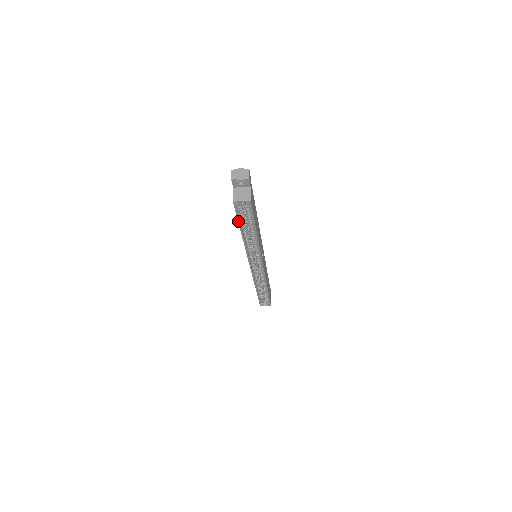
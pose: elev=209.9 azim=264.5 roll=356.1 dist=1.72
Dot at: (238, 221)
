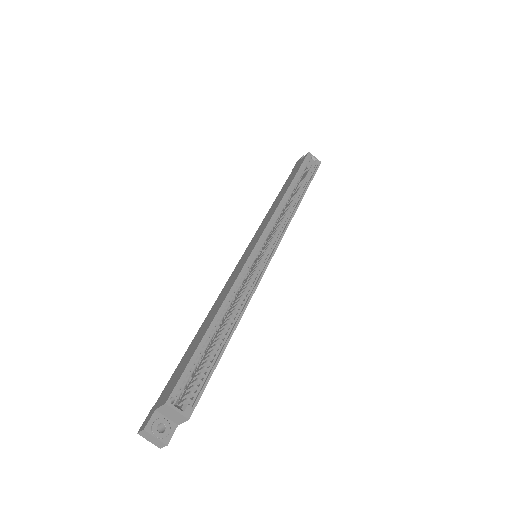
Dot at: (298, 170)
